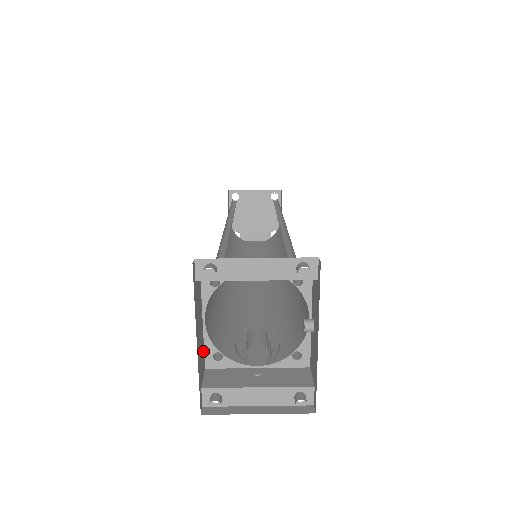
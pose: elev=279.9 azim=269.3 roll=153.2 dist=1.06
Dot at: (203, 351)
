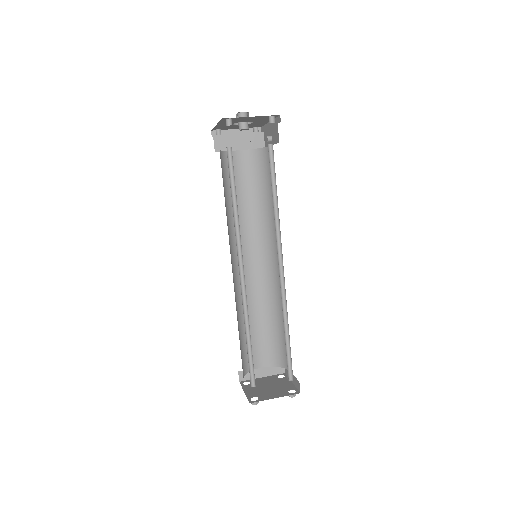
Dot at: occluded
